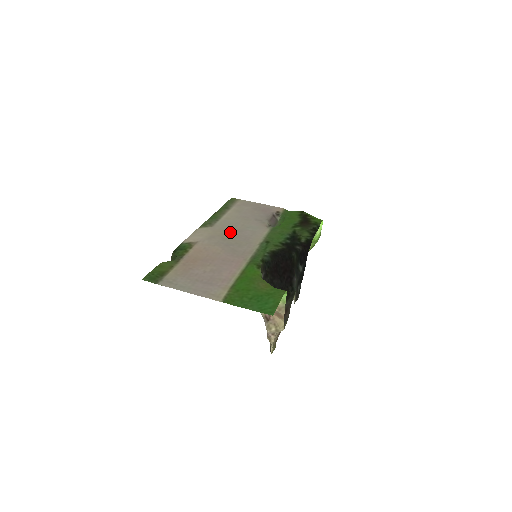
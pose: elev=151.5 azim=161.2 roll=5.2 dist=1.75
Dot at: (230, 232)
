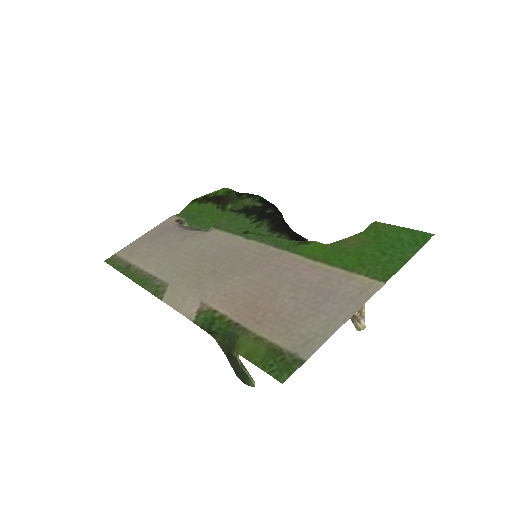
Dot at: (198, 266)
